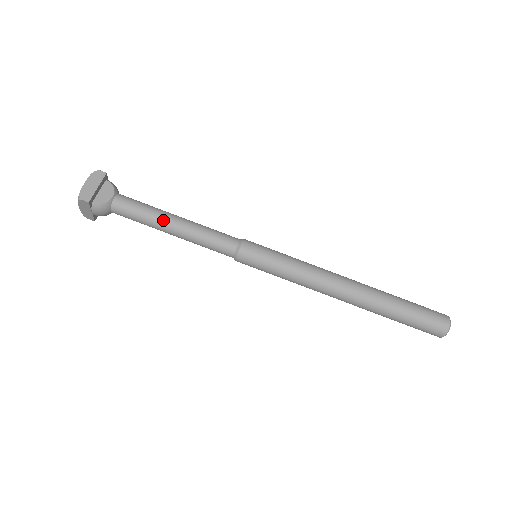
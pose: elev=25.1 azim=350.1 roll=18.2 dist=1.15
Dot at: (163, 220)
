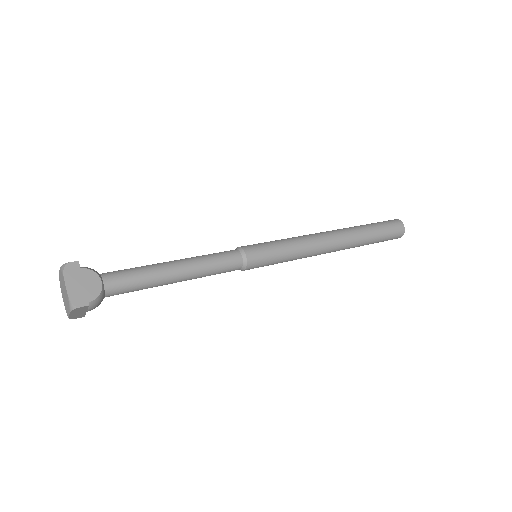
Dot at: (166, 275)
